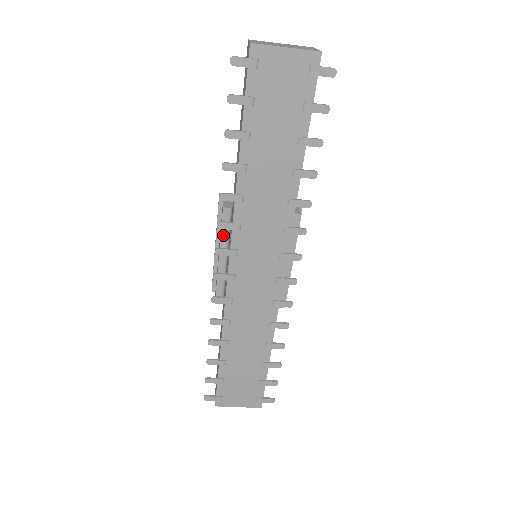
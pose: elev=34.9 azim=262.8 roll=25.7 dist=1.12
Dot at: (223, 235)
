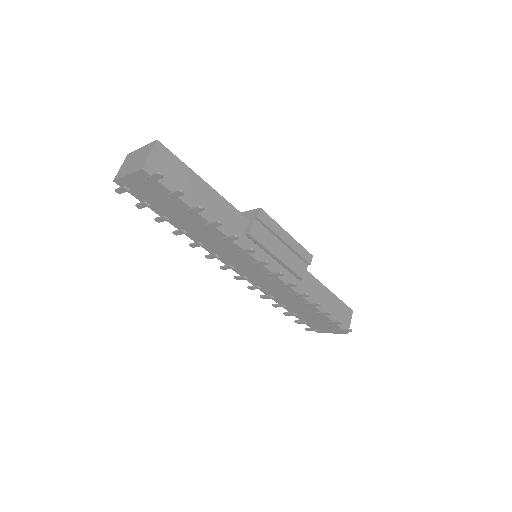
Dot at: occluded
